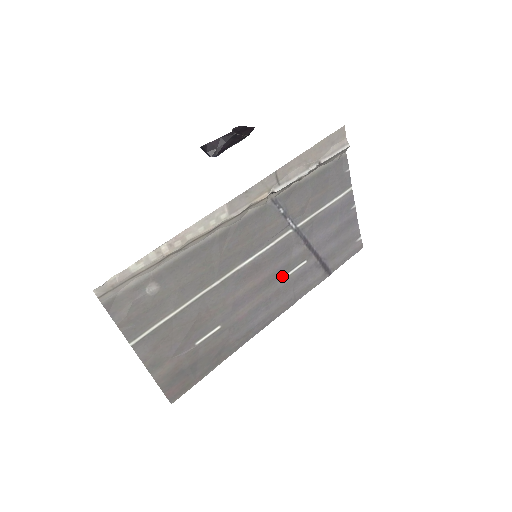
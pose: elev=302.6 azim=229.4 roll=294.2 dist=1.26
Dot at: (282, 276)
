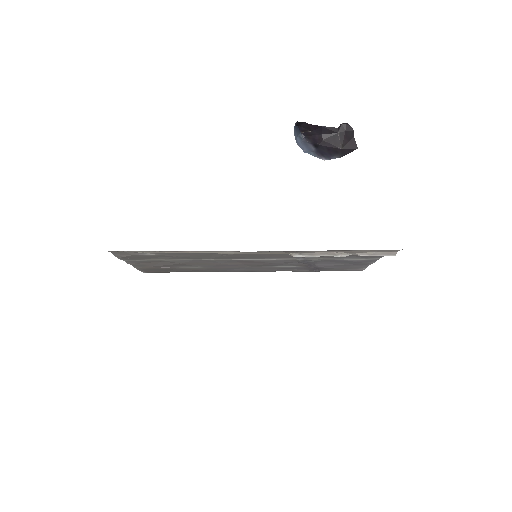
Dot at: (272, 266)
